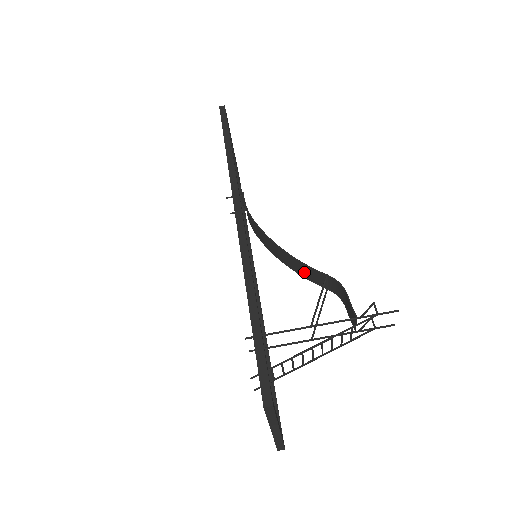
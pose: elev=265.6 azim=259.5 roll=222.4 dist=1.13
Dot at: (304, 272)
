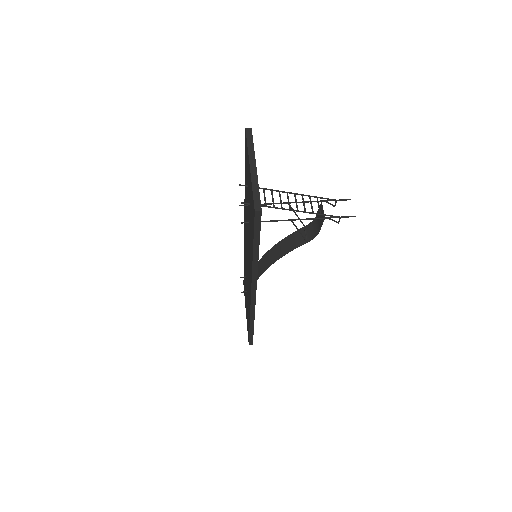
Dot at: (290, 245)
